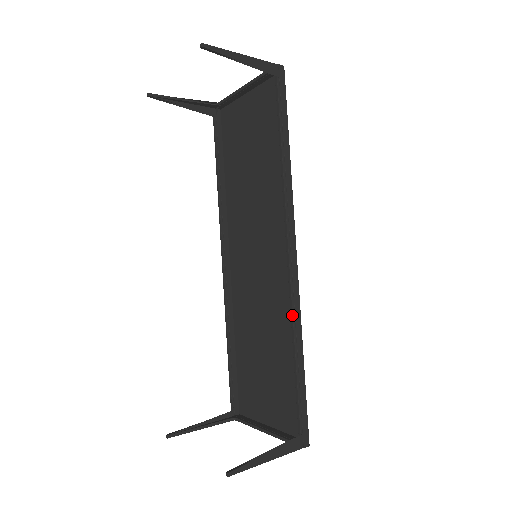
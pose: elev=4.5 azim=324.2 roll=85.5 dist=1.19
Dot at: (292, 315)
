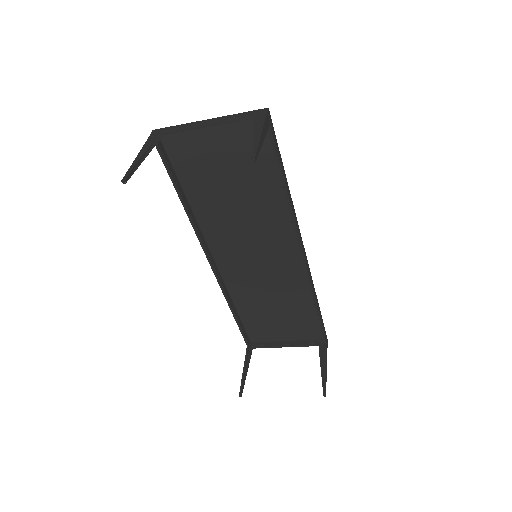
Dot at: (312, 288)
